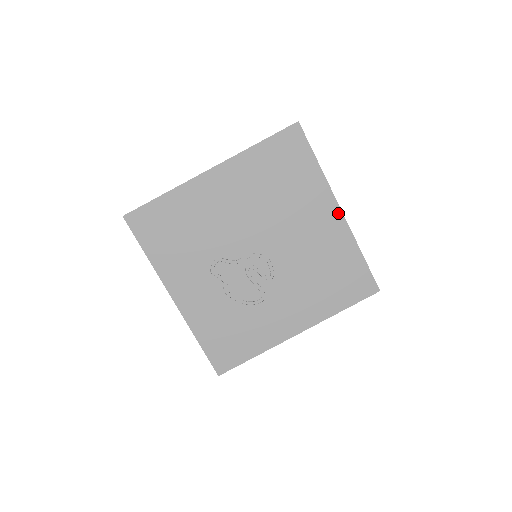
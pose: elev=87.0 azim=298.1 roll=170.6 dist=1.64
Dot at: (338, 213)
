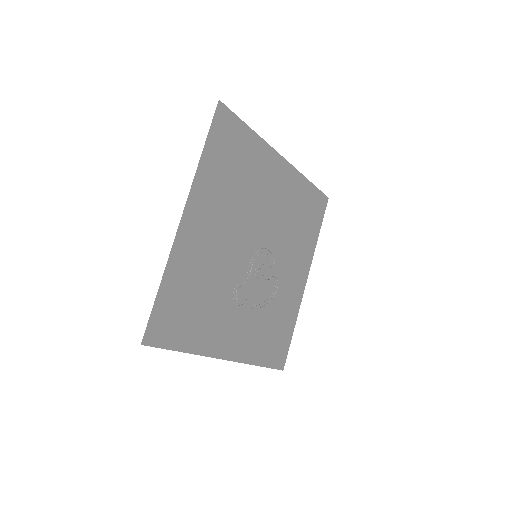
Dot at: (283, 162)
